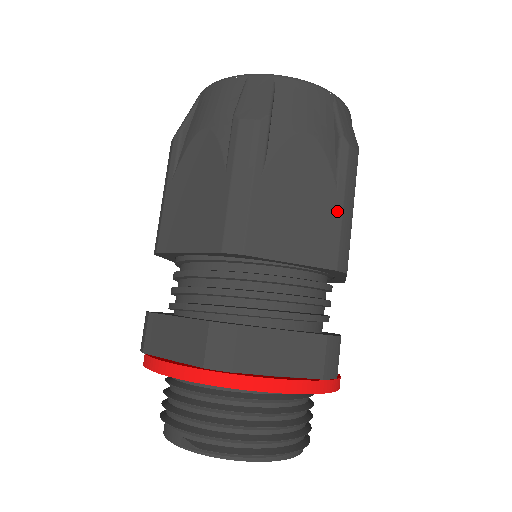
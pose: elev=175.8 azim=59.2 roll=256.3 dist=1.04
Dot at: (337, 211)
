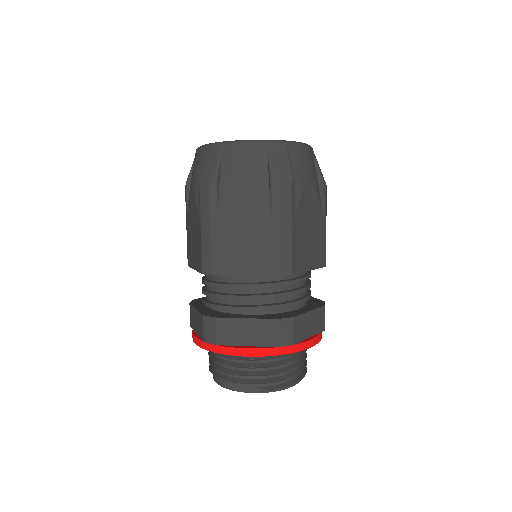
Dot at: (324, 230)
